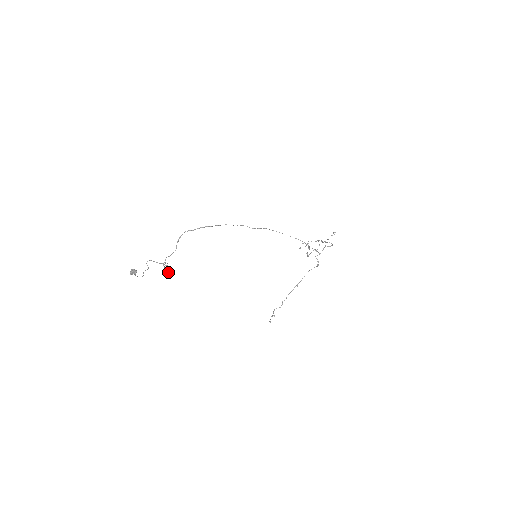
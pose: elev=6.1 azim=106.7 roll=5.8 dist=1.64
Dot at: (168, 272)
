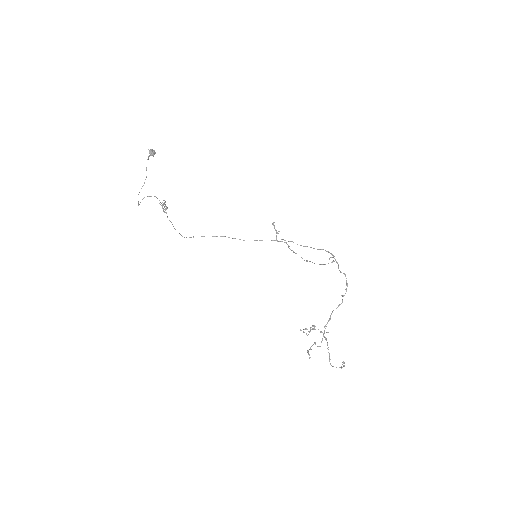
Dot at: occluded
